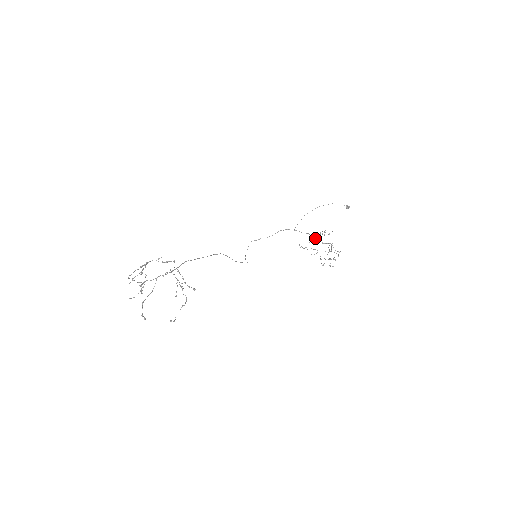
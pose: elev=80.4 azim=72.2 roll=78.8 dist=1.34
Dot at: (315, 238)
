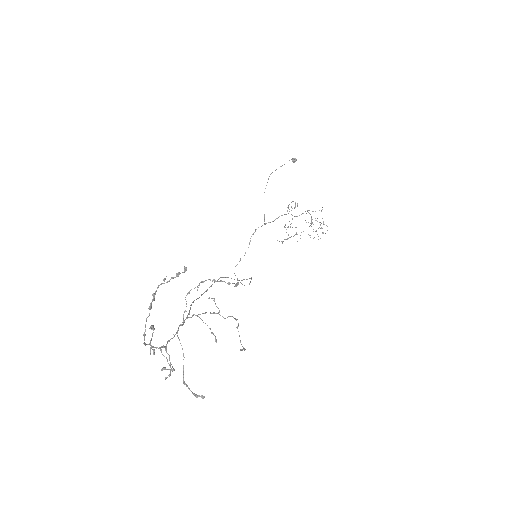
Dot at: occluded
